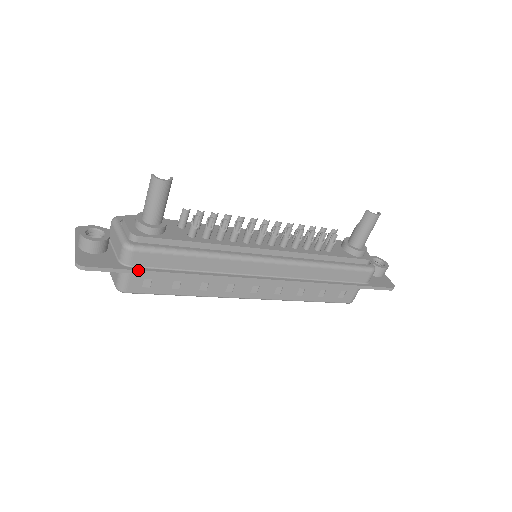
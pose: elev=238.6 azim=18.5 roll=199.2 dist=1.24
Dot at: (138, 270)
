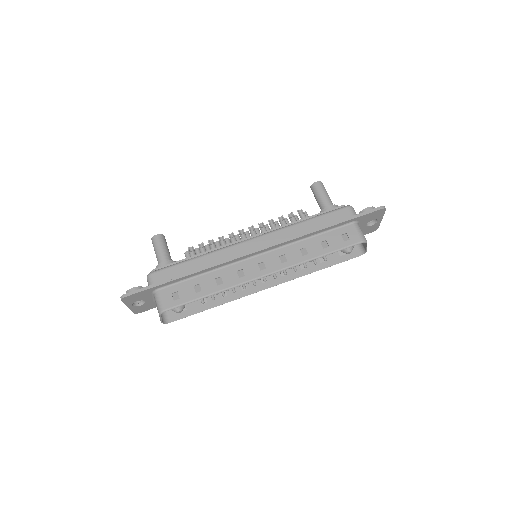
Dot at: (159, 282)
